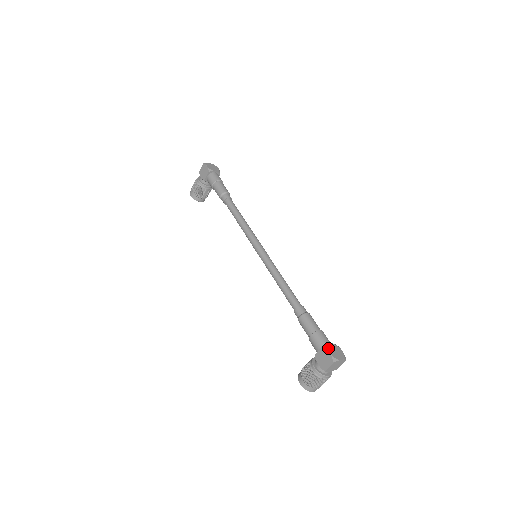
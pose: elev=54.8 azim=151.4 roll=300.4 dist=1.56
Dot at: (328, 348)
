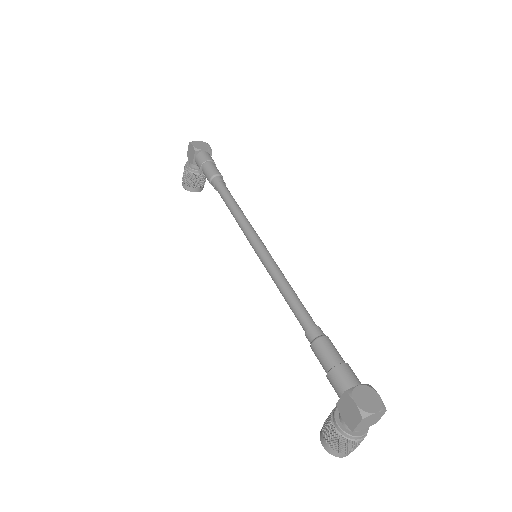
Dot at: (353, 394)
